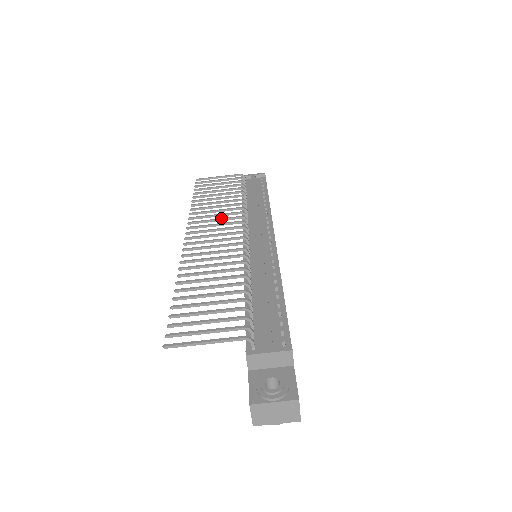
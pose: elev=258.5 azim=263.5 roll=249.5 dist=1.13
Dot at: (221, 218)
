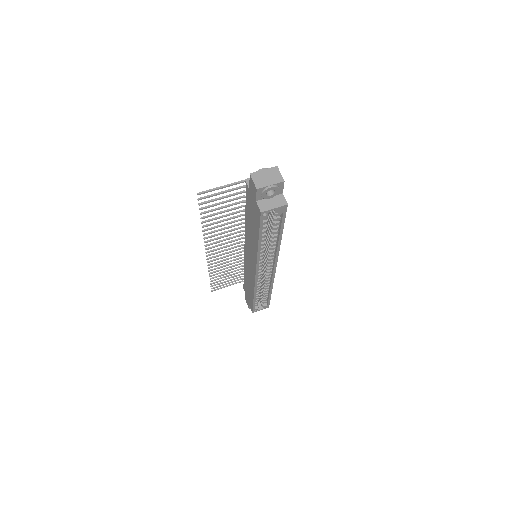
Dot at: (229, 255)
